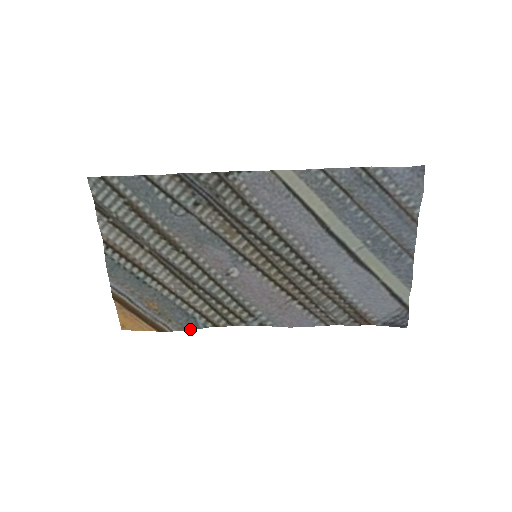
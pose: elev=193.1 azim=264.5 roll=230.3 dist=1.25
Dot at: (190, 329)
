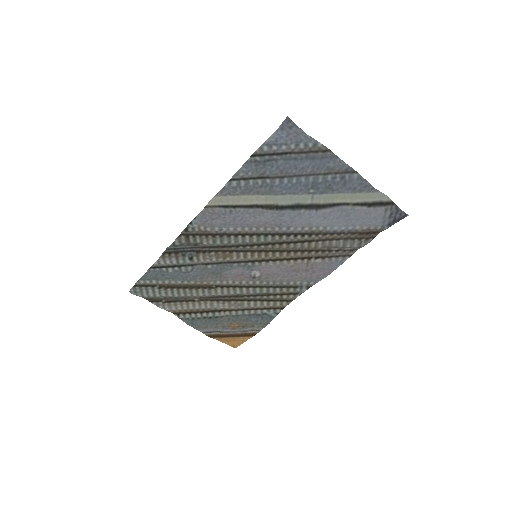
Dot at: (269, 322)
